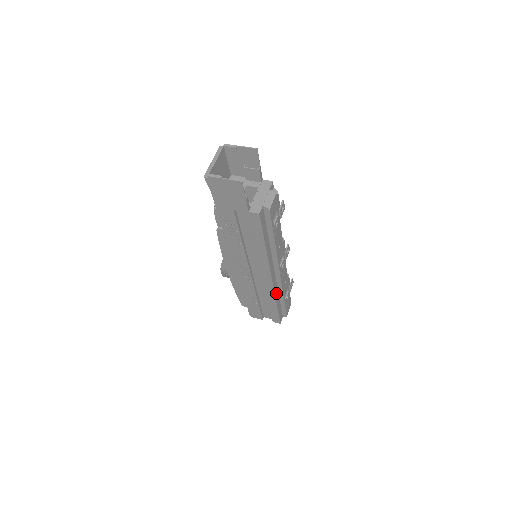
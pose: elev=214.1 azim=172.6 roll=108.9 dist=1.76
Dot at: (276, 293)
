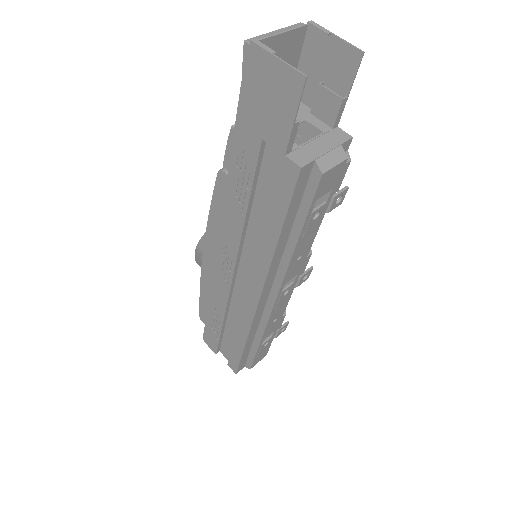
Dot at: (254, 327)
